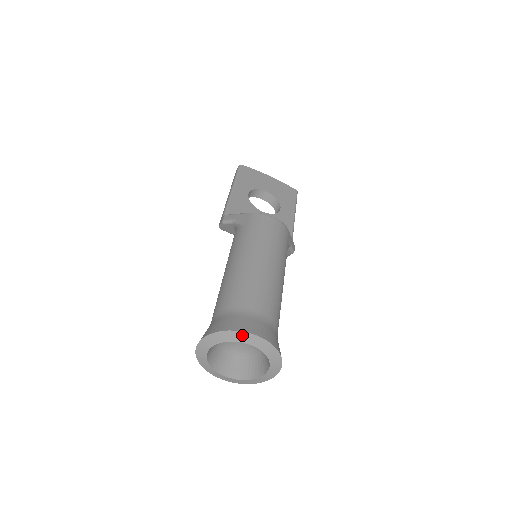
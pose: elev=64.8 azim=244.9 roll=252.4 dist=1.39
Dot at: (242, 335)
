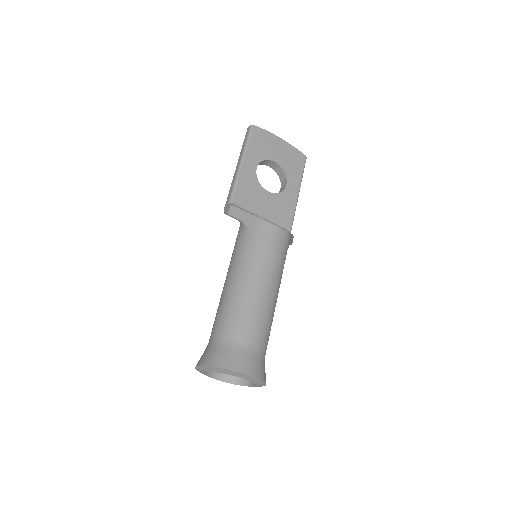
Dot at: (236, 373)
